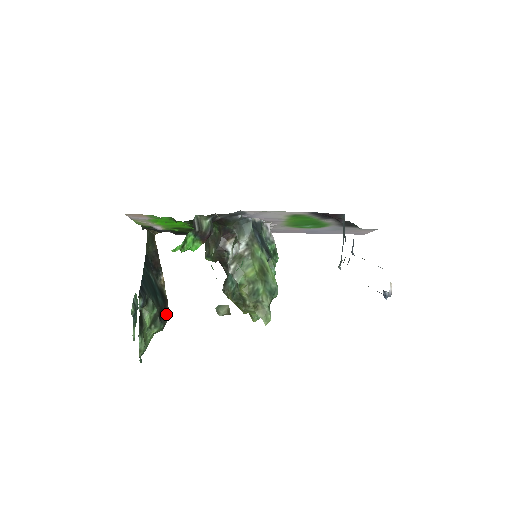
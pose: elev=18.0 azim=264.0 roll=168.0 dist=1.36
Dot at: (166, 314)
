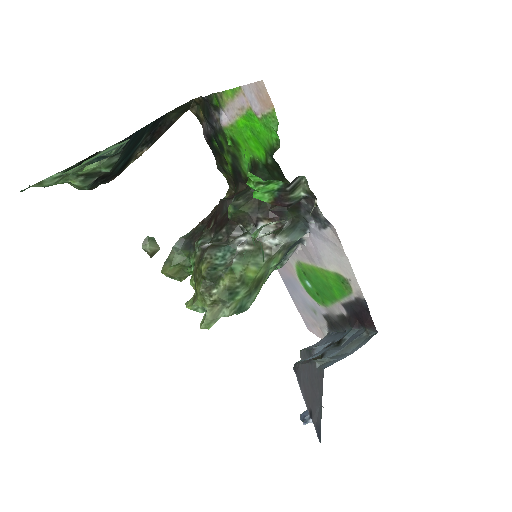
Dot at: (103, 182)
